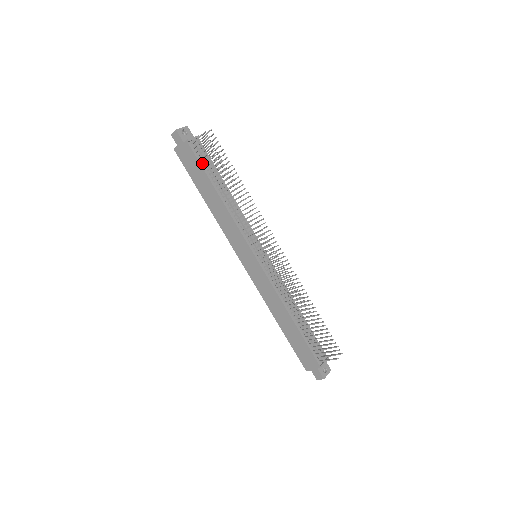
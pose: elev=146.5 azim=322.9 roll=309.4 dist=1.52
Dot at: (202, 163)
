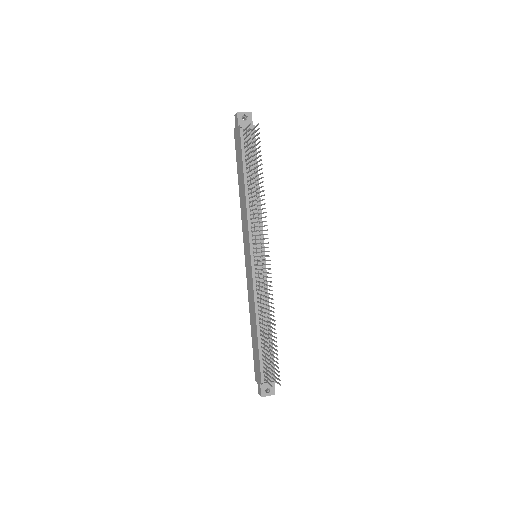
Dot at: (244, 151)
